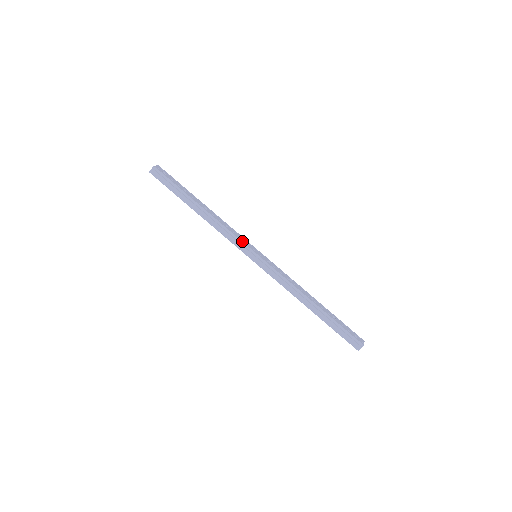
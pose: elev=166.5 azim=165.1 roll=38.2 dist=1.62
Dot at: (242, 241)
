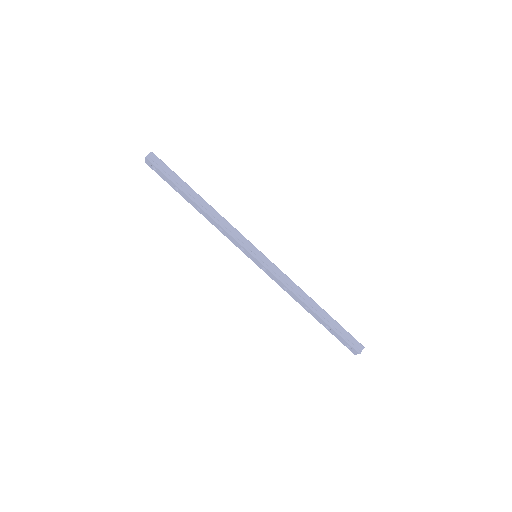
Dot at: occluded
